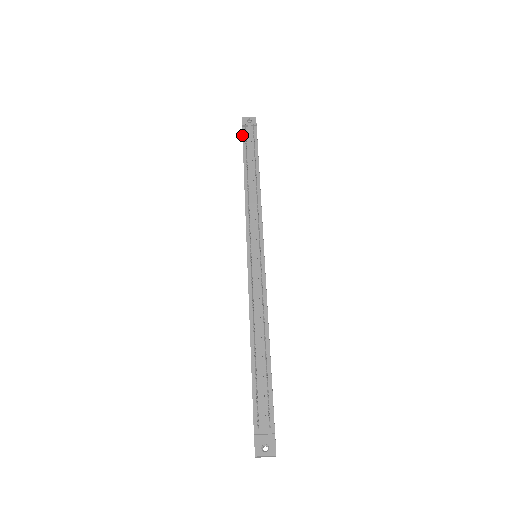
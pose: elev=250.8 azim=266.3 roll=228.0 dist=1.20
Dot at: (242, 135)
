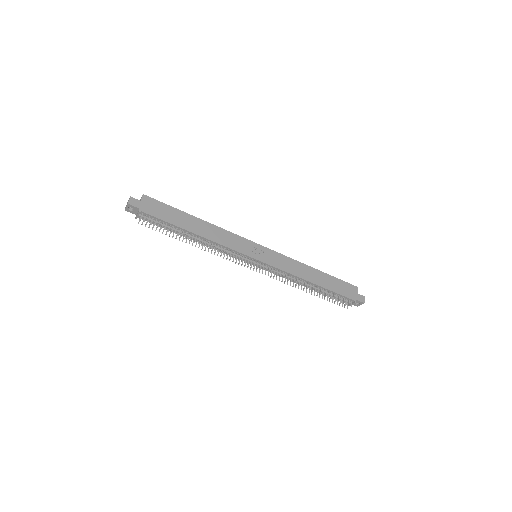
Dot at: occluded
